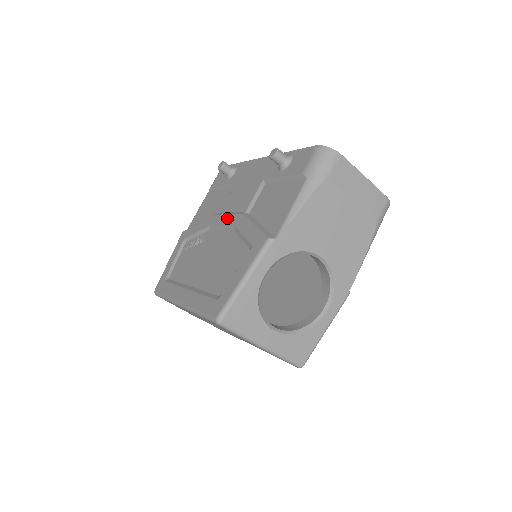
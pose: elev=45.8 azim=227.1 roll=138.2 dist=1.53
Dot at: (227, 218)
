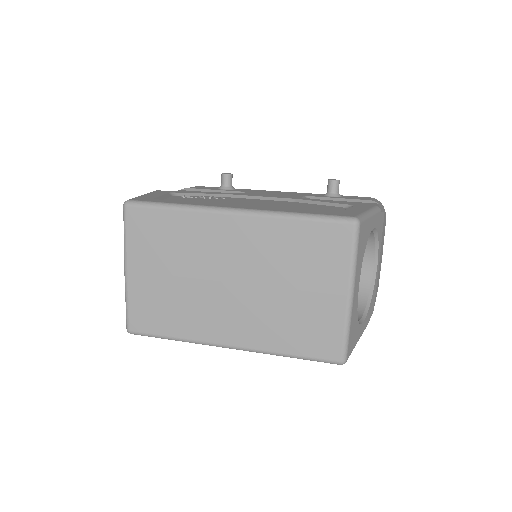
Dot at: (269, 195)
